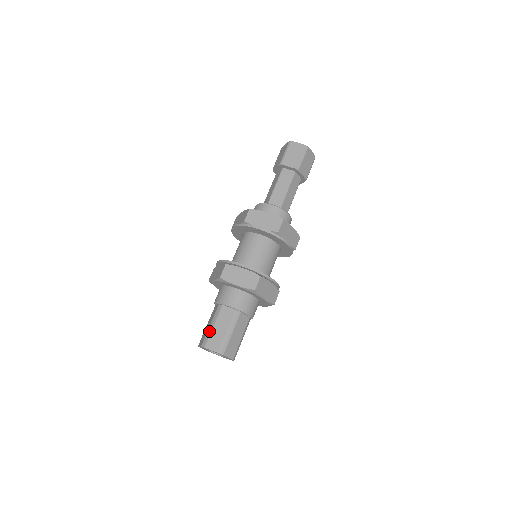
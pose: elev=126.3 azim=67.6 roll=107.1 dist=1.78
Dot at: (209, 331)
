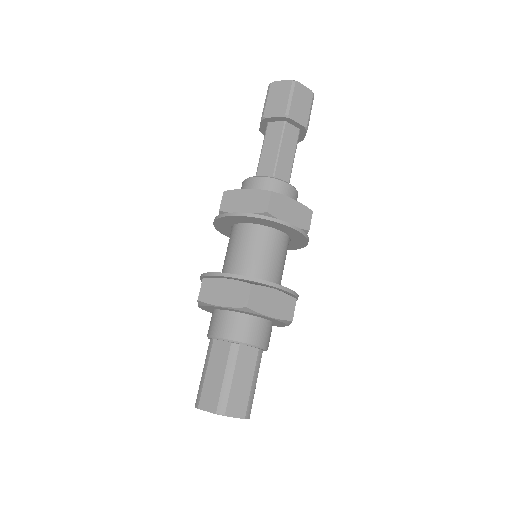
Dot at: (201, 382)
